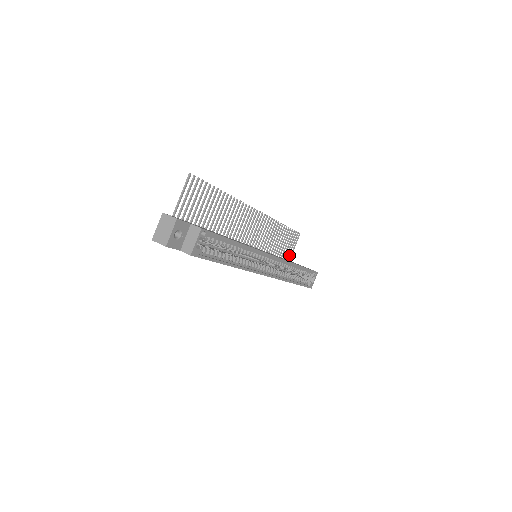
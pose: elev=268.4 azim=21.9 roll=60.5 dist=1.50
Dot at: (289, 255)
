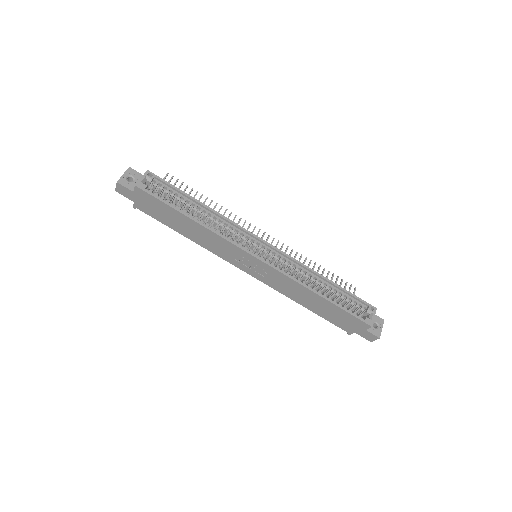
Dot at: occluded
